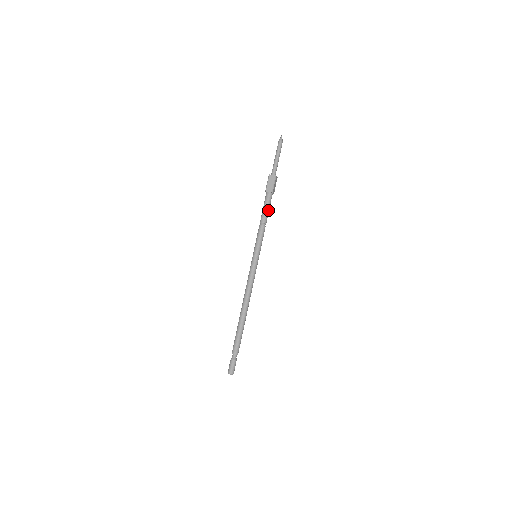
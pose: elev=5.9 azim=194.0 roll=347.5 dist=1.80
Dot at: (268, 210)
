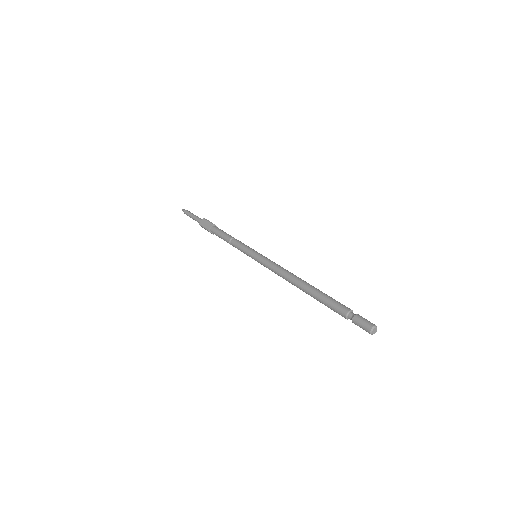
Dot at: (225, 233)
